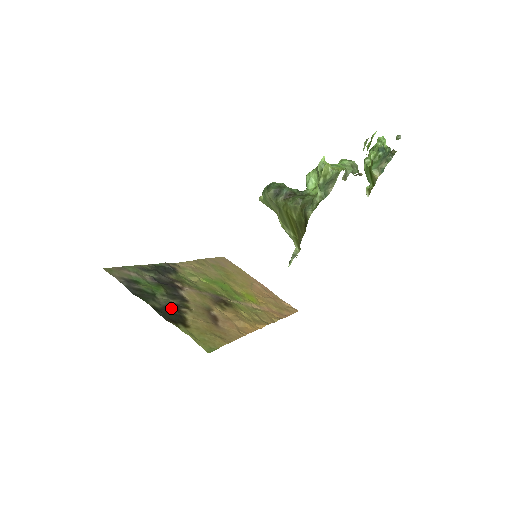
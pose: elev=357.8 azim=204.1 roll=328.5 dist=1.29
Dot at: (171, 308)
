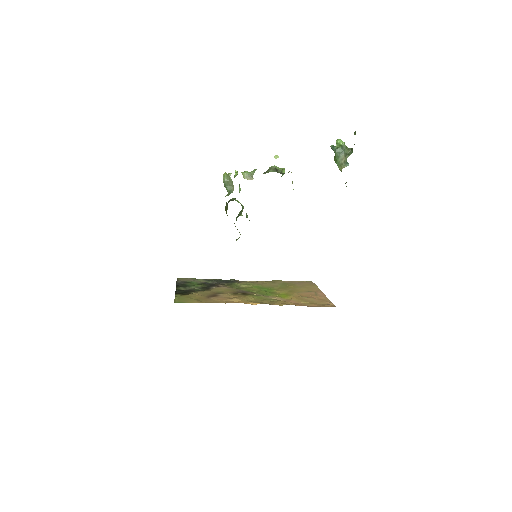
Dot at: (189, 290)
